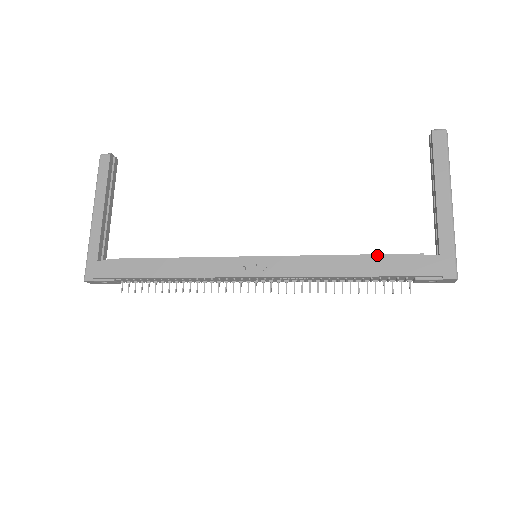
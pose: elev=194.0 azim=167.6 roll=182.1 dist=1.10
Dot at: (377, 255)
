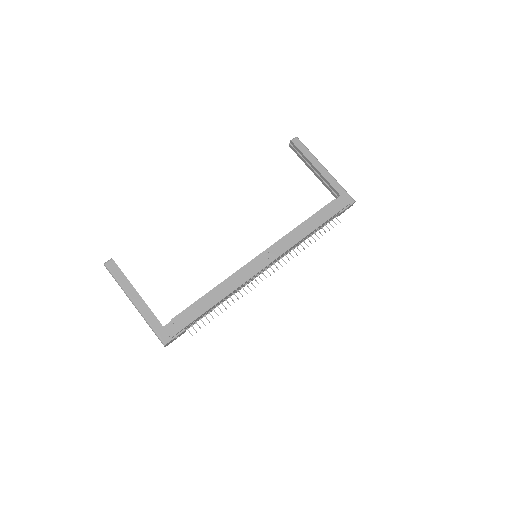
Dot at: (316, 213)
